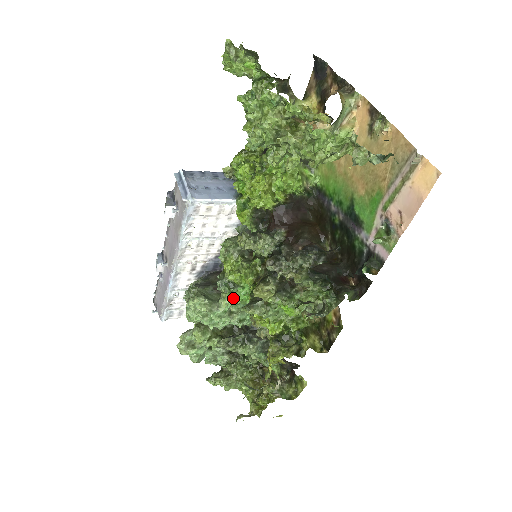
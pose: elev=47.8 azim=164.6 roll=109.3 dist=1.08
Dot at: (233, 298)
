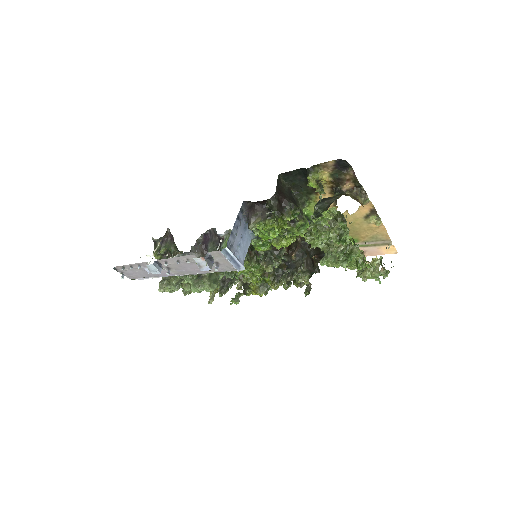
Dot at: occluded
